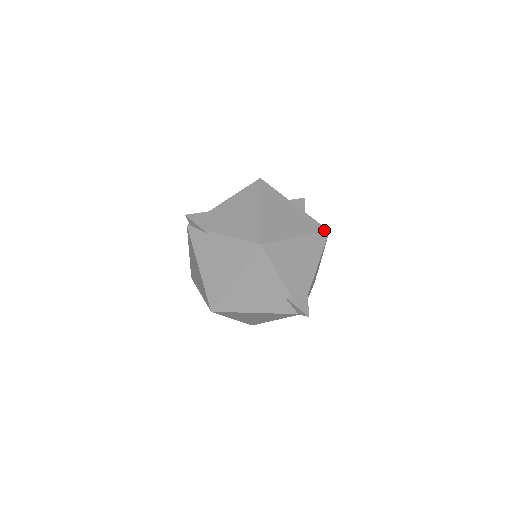
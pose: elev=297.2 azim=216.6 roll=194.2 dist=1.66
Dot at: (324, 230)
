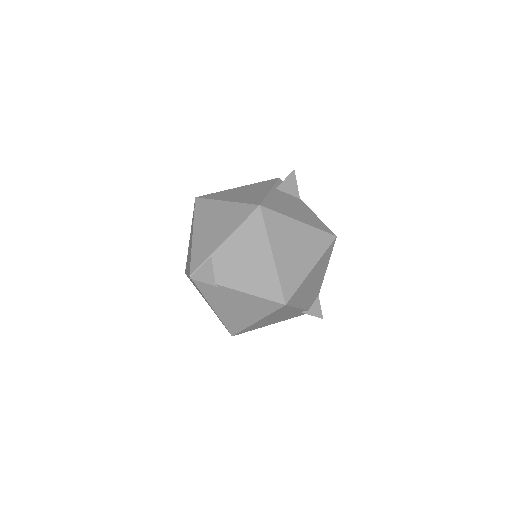
Dot at: (332, 239)
